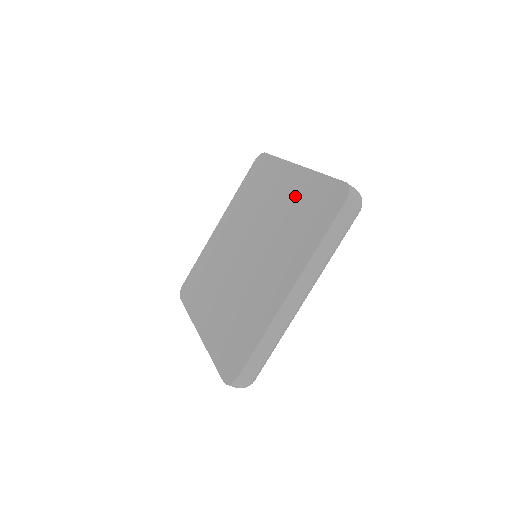
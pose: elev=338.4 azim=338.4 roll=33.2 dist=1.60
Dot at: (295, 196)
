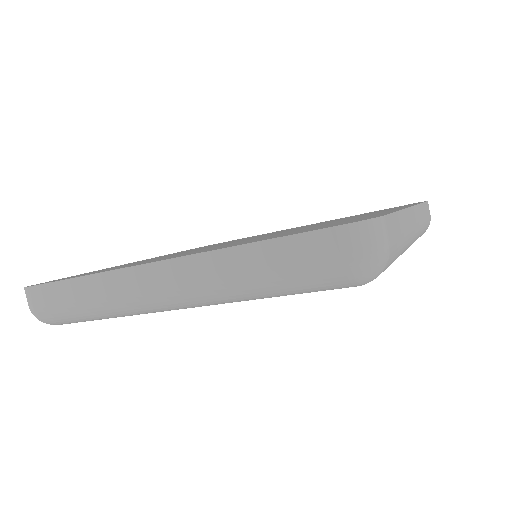
Dot at: (349, 219)
